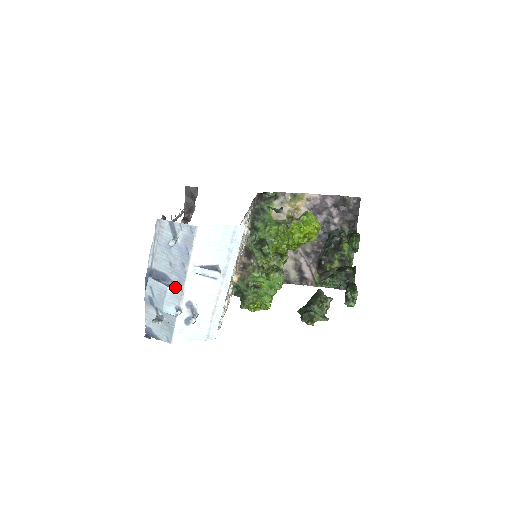
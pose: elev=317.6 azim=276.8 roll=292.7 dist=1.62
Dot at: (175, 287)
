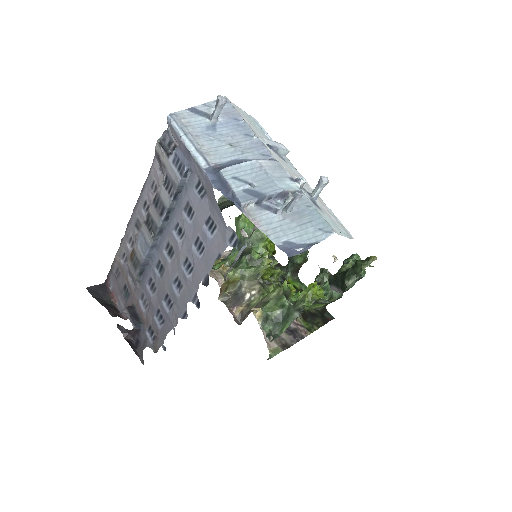
Dot at: (264, 160)
